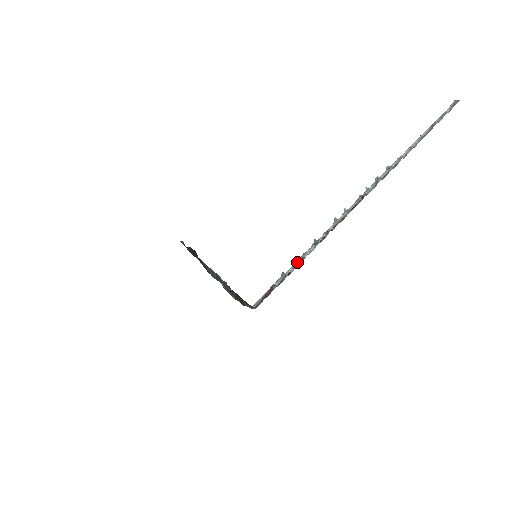
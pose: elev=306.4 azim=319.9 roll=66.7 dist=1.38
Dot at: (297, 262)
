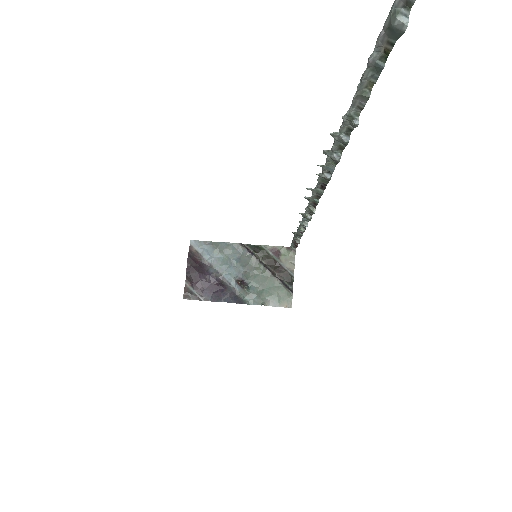
Dot at: (301, 230)
